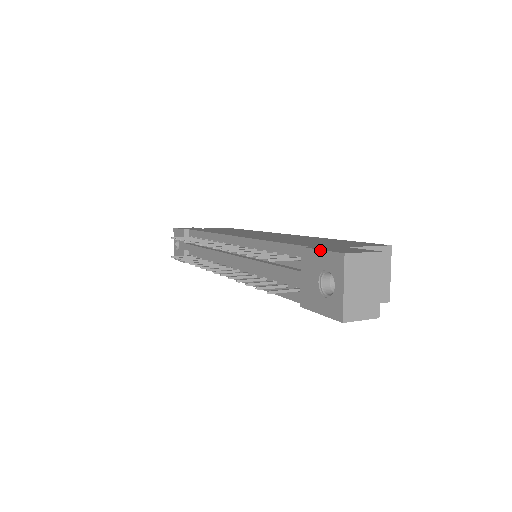
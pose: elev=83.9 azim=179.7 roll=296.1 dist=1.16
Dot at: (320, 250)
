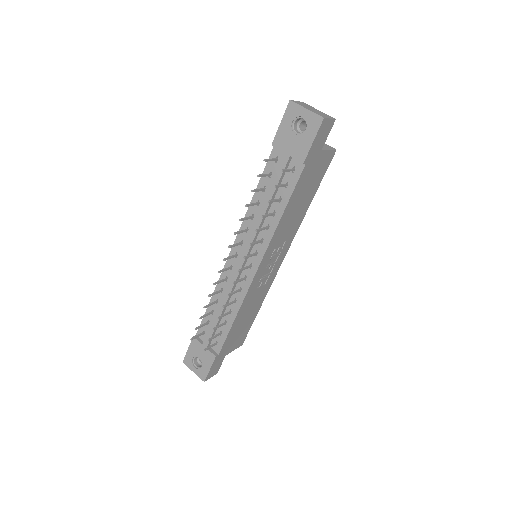
Dot at: (280, 124)
